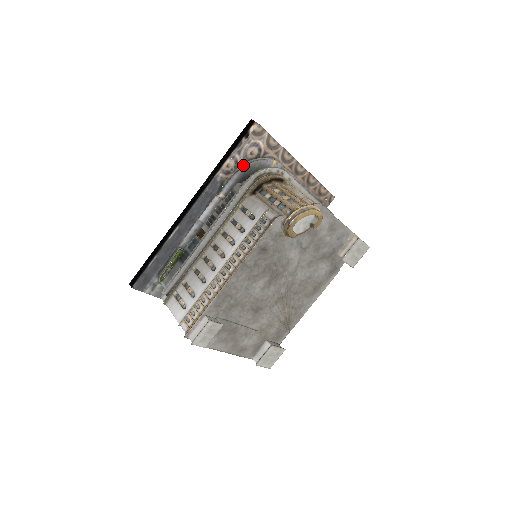
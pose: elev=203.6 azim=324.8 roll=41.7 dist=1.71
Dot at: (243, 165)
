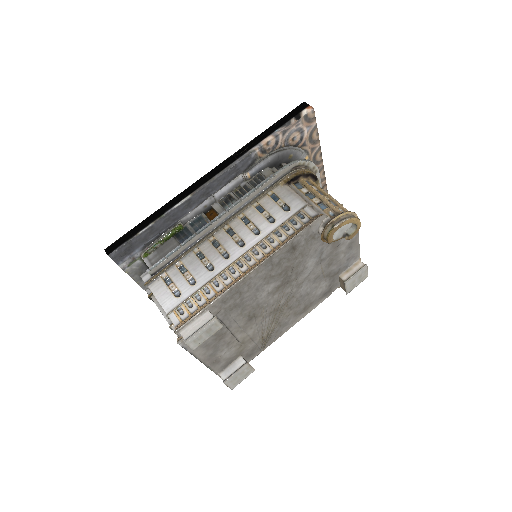
Dot at: (281, 149)
